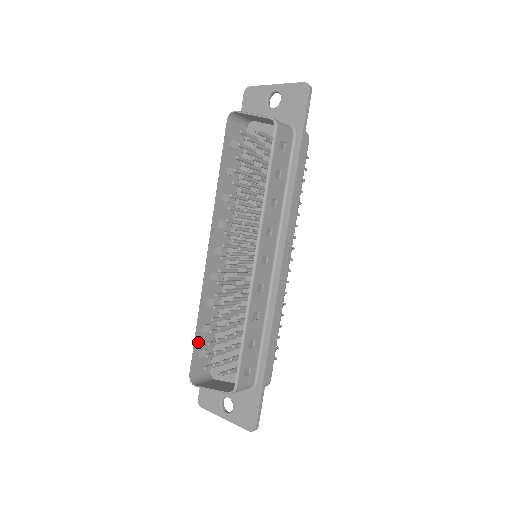
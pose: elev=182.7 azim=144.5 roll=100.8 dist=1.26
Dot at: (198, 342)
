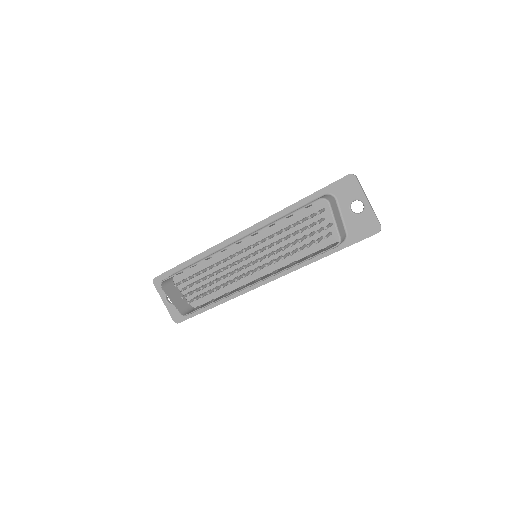
Dot at: occluded
